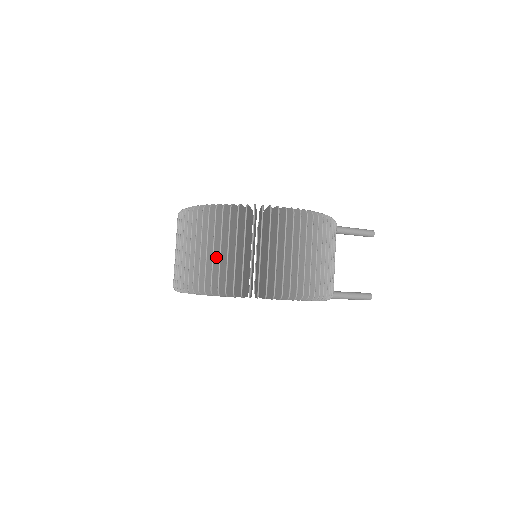
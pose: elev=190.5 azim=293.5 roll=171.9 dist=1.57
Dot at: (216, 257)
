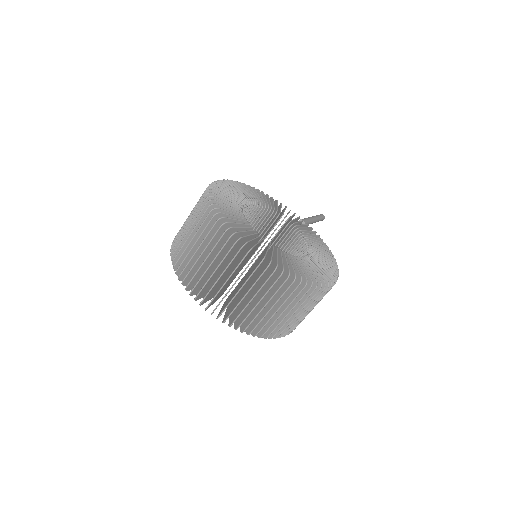
Dot at: (261, 308)
